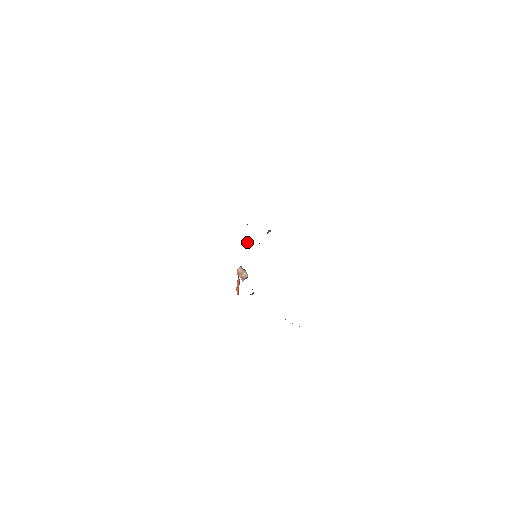
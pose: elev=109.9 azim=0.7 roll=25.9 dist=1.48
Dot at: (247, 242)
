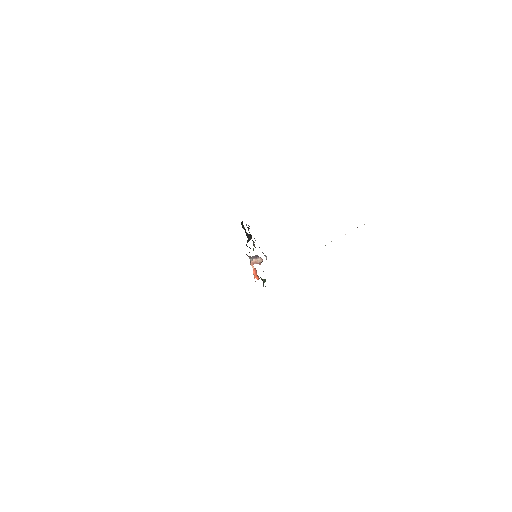
Dot at: (249, 240)
